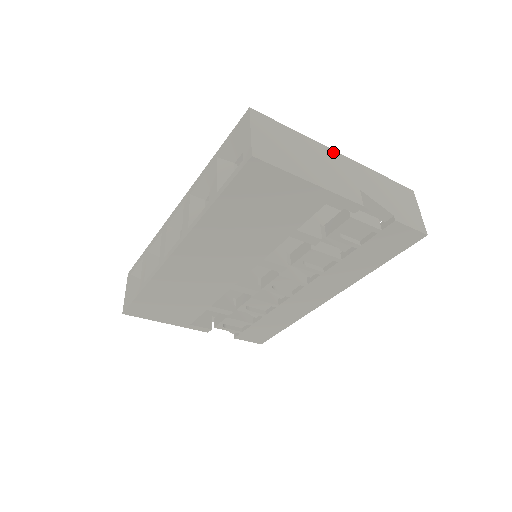
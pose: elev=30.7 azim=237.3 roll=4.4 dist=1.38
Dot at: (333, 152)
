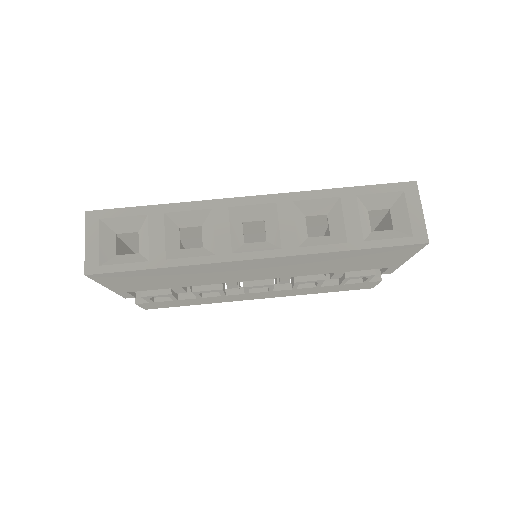
Dot at: occluded
